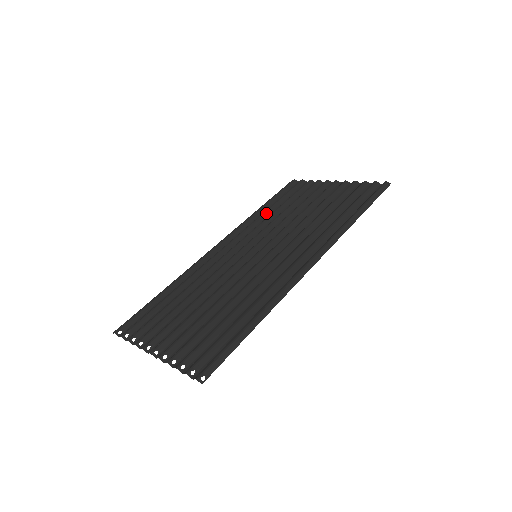
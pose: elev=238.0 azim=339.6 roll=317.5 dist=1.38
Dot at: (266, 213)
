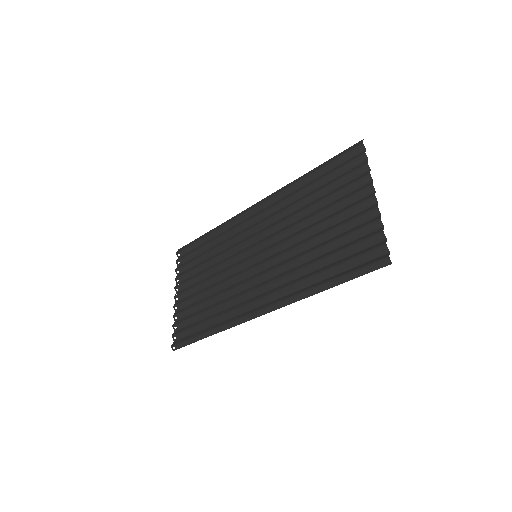
Dot at: (303, 191)
